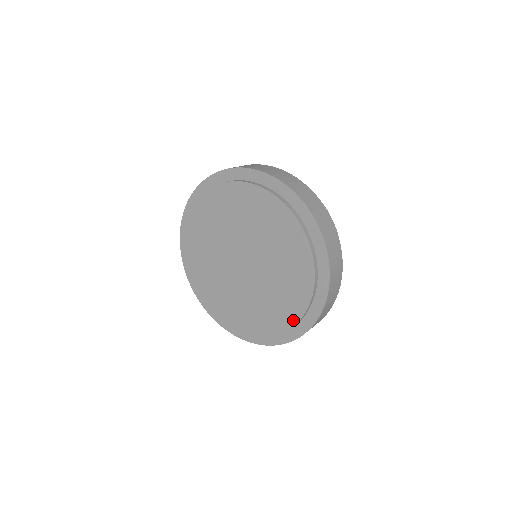
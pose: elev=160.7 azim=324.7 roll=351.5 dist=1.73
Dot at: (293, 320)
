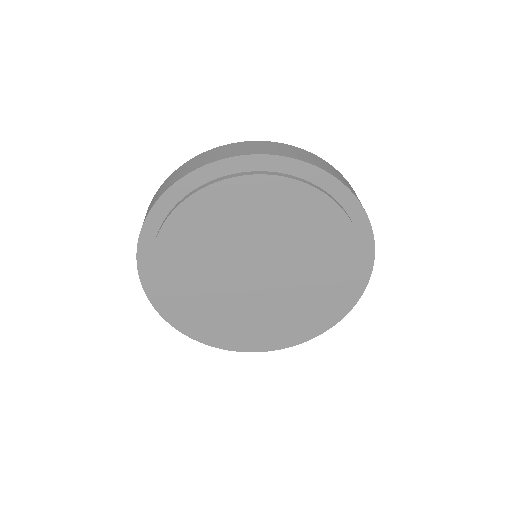
Dot at: (354, 248)
